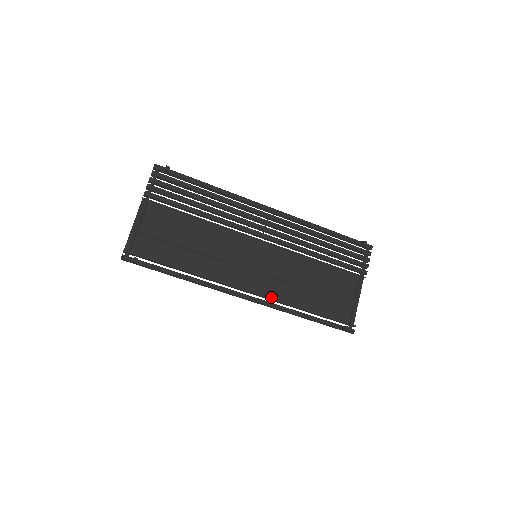
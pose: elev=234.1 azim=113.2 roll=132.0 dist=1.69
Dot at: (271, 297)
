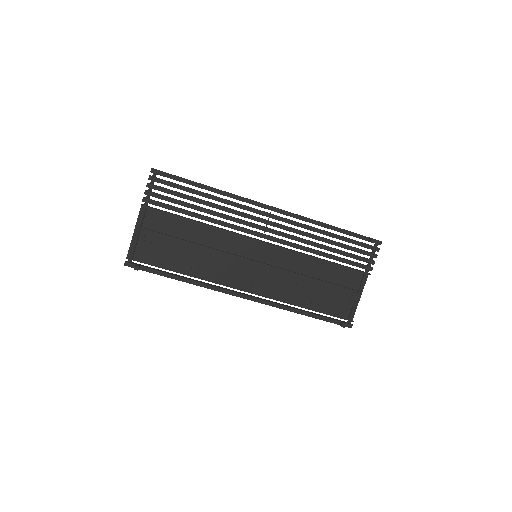
Dot at: (270, 295)
